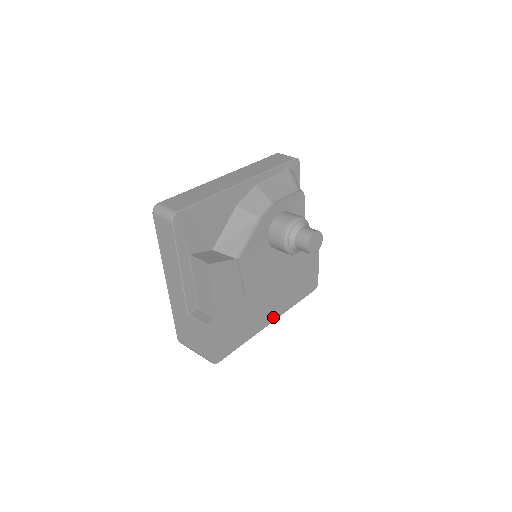
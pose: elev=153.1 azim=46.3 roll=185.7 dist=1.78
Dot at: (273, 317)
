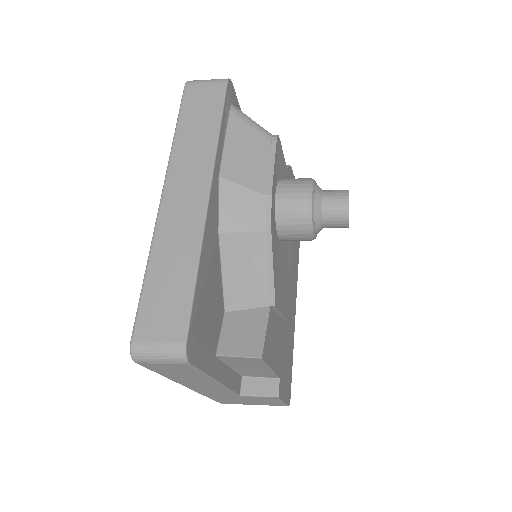
Dot at: (295, 291)
